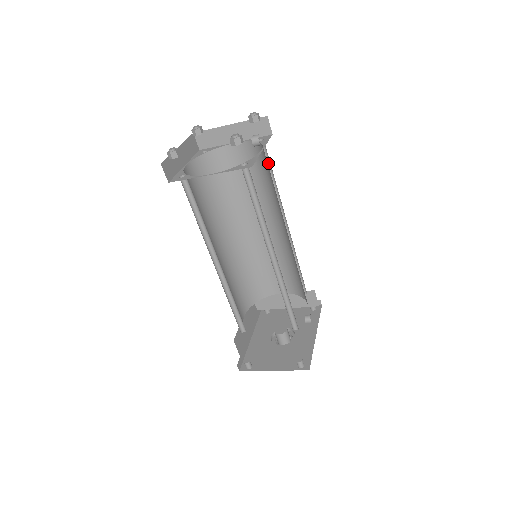
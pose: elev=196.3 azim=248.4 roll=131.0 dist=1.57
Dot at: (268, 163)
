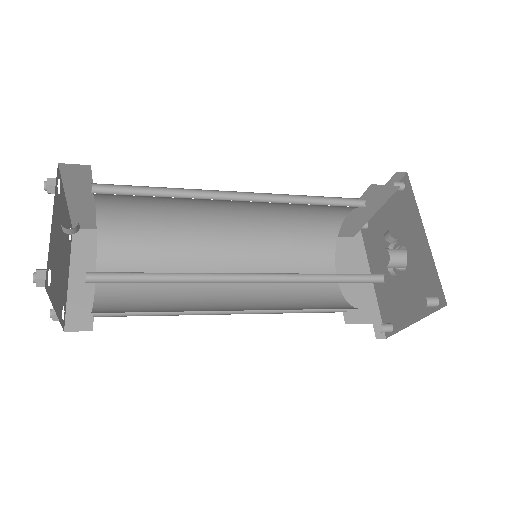
Dot at: (133, 186)
